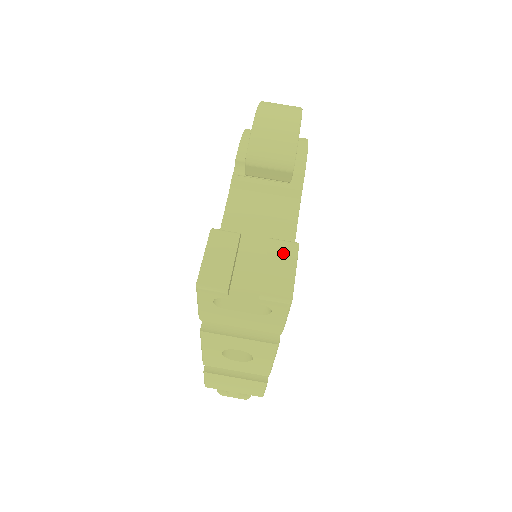
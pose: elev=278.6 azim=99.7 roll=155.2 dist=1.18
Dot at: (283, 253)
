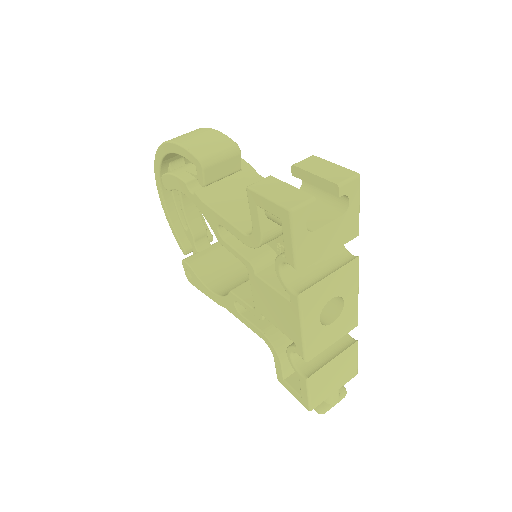
Dot at: (313, 163)
